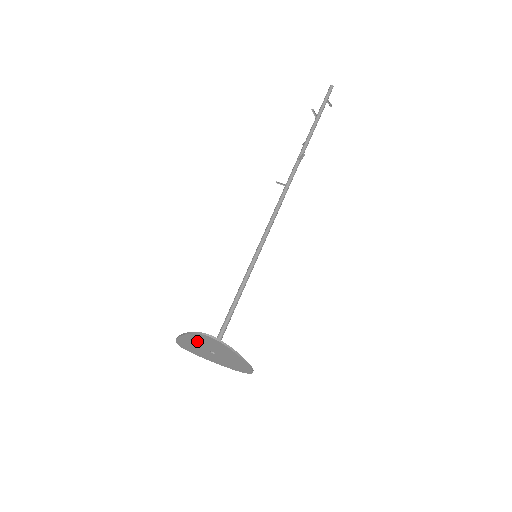
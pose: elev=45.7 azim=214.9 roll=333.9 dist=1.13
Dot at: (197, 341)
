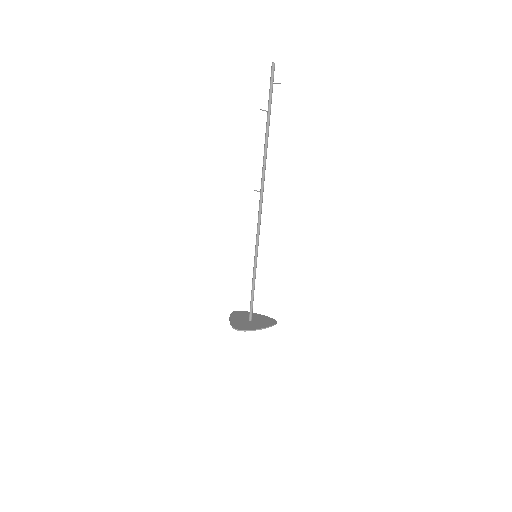
Dot at: (238, 323)
